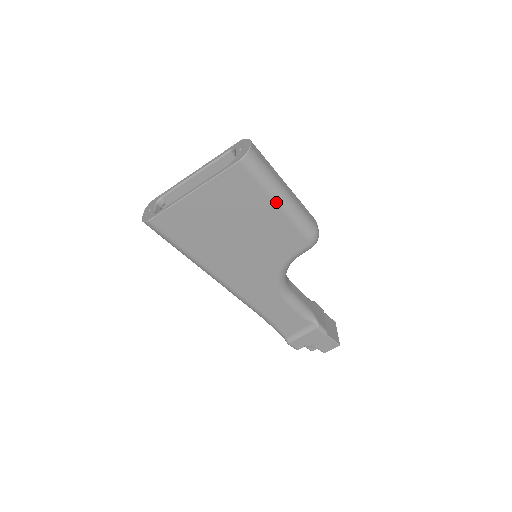
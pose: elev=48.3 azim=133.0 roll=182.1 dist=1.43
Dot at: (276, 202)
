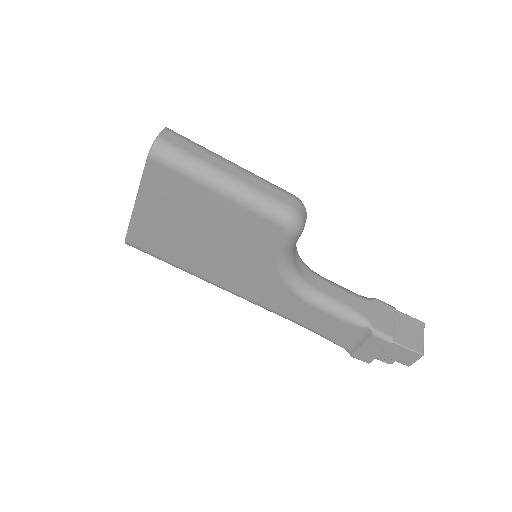
Dot at: (214, 191)
